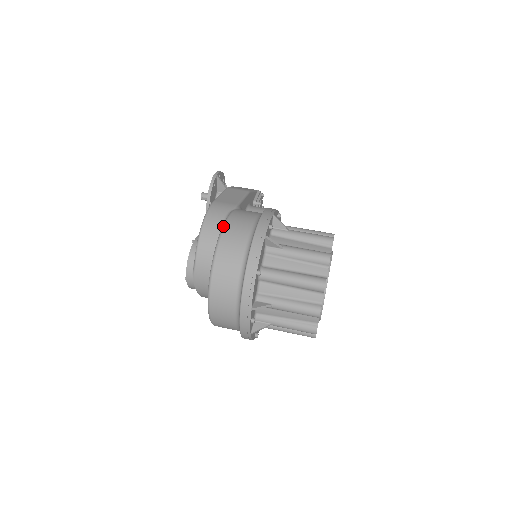
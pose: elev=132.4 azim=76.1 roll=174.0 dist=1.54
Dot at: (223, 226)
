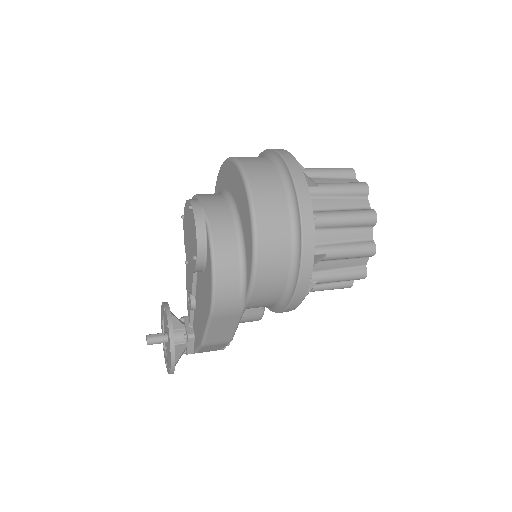
Dot at: occluded
